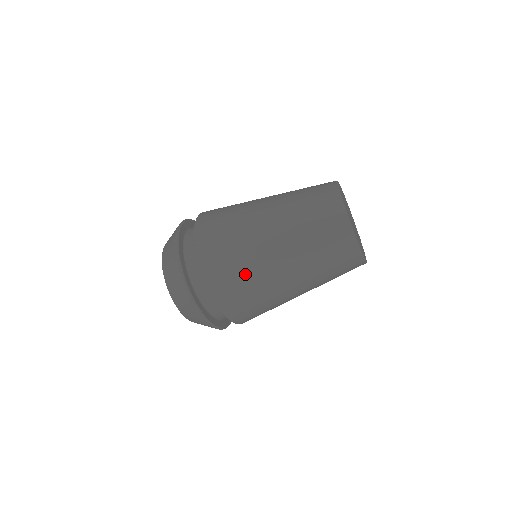
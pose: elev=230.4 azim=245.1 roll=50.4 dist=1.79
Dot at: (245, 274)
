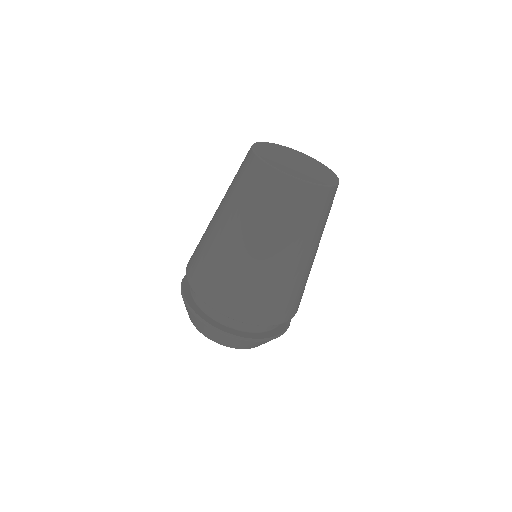
Dot at: (276, 292)
